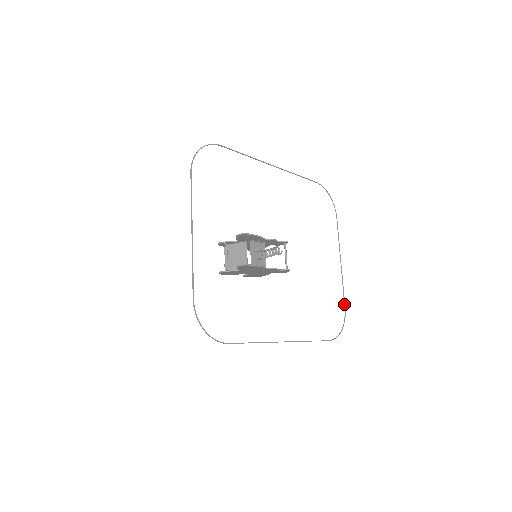
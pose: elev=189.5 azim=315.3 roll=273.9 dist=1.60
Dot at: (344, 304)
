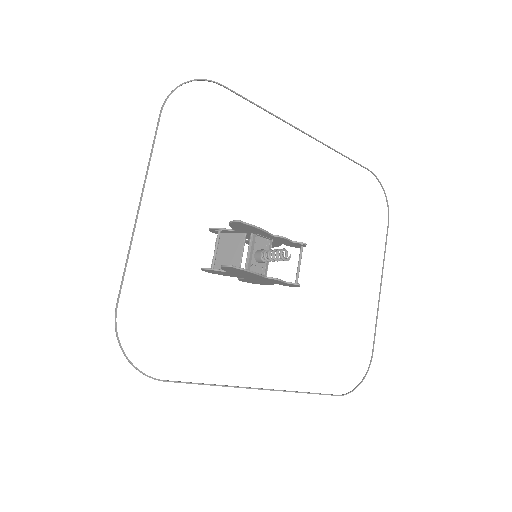
Dot at: (373, 346)
